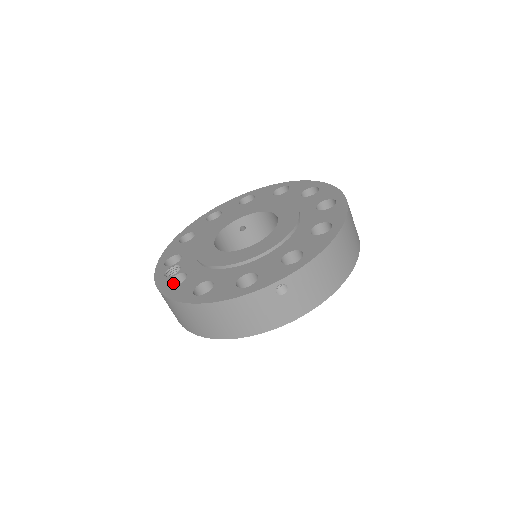
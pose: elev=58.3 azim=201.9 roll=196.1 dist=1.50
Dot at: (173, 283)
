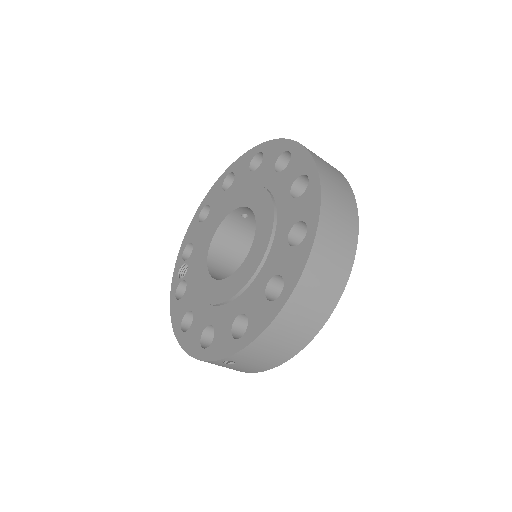
Dot at: (183, 286)
